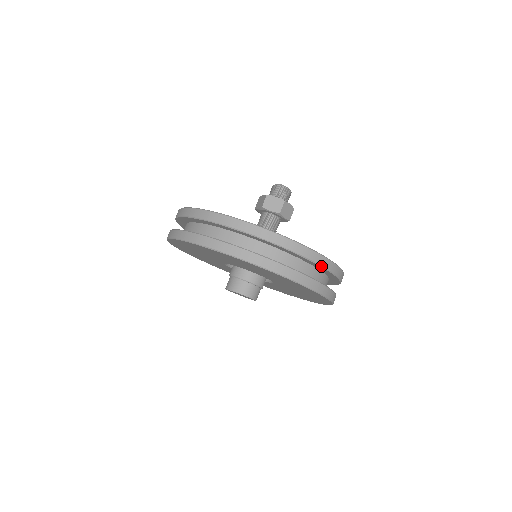
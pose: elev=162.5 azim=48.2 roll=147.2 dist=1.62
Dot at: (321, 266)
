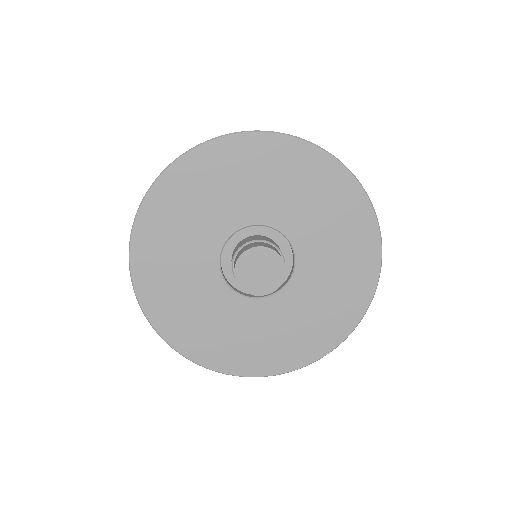
Dot at: occluded
